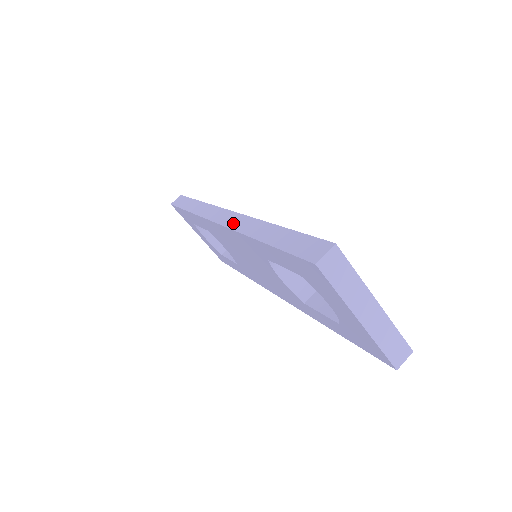
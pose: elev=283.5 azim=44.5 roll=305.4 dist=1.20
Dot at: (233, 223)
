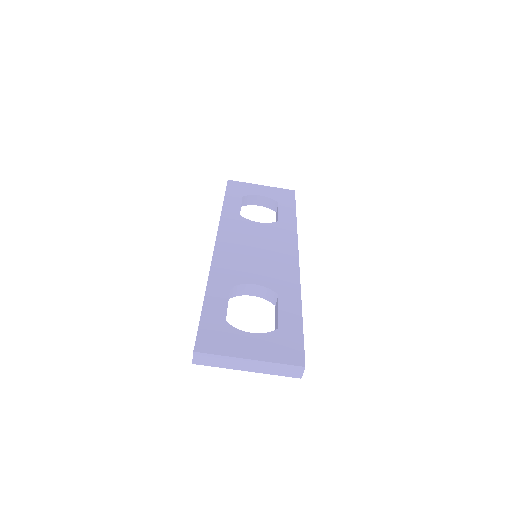
Dot at: occluded
